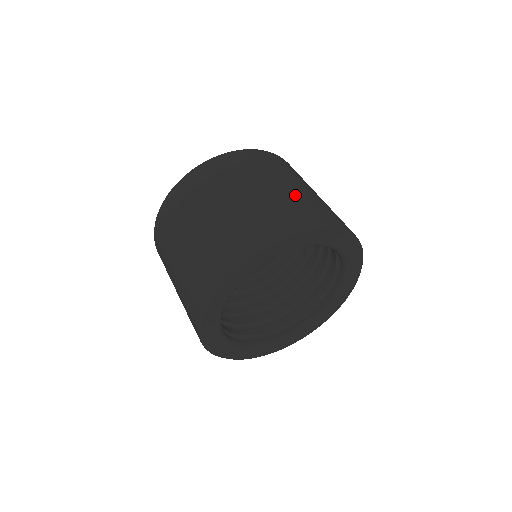
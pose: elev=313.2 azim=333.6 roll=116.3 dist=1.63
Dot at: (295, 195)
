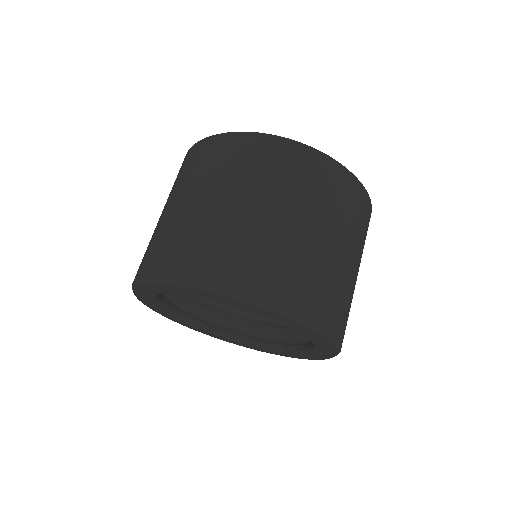
Dot at: occluded
